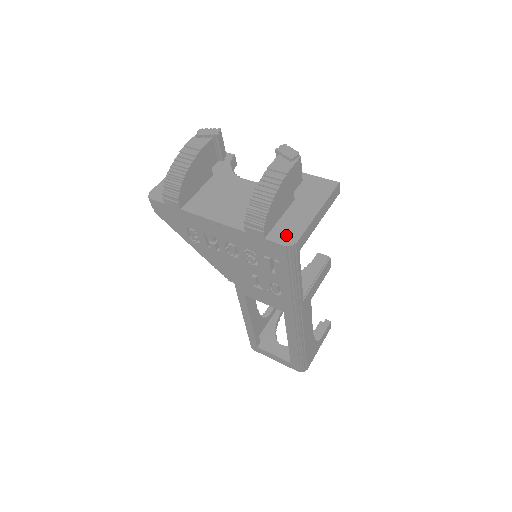
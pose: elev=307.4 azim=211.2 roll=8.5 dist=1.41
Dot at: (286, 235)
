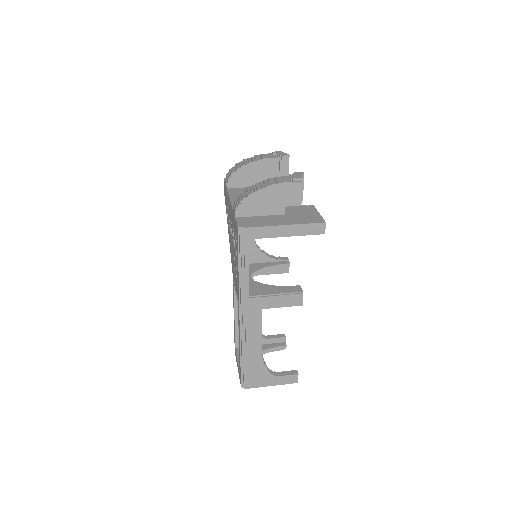
Dot at: (248, 222)
